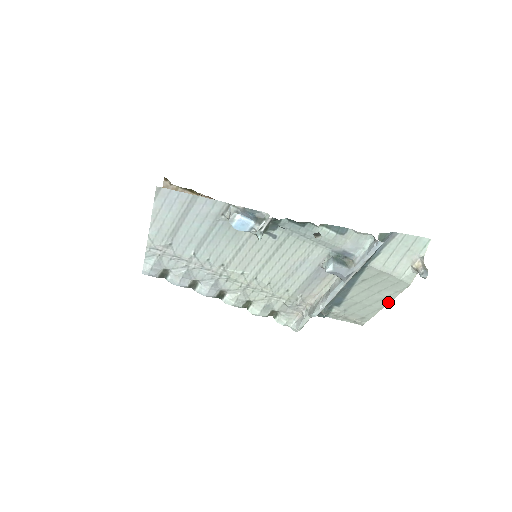
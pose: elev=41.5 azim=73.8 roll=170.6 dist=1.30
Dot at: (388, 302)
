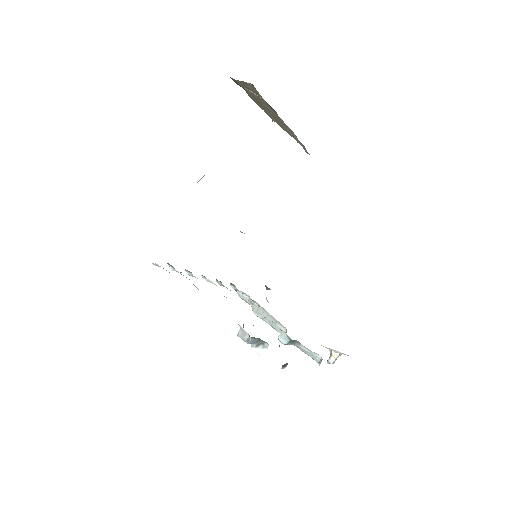
Dot at: occluded
